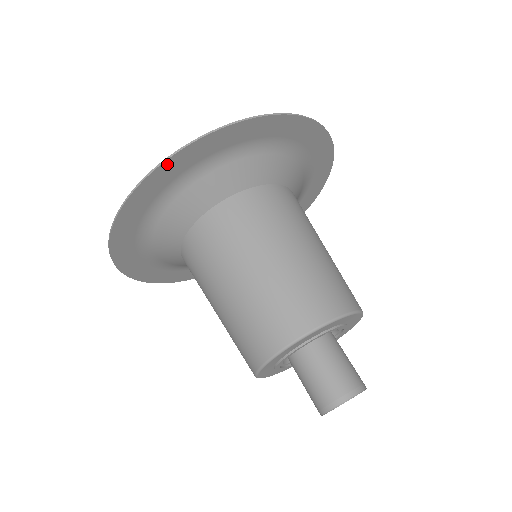
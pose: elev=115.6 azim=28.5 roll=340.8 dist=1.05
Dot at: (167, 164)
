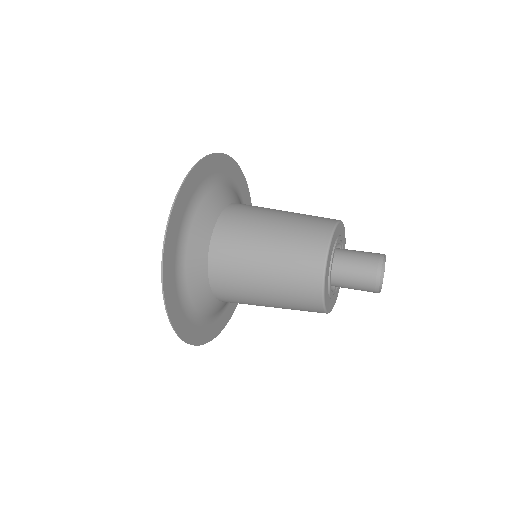
Dot at: (166, 250)
